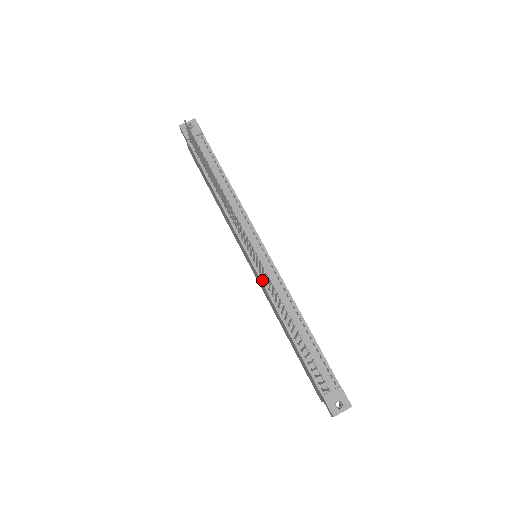
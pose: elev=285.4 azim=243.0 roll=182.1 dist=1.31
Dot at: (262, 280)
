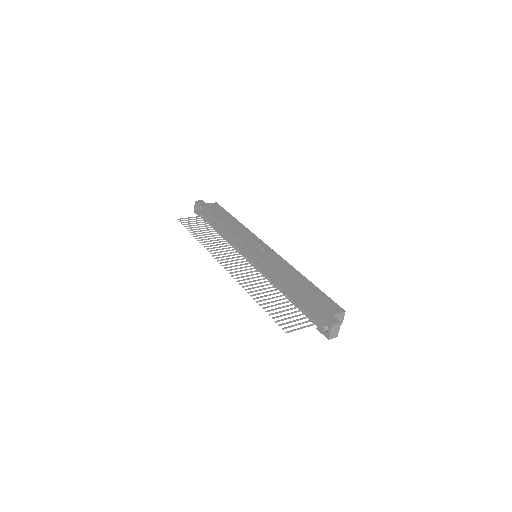
Dot at: (260, 272)
